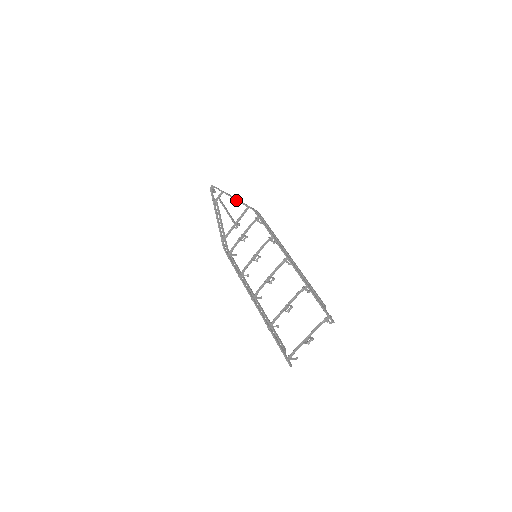
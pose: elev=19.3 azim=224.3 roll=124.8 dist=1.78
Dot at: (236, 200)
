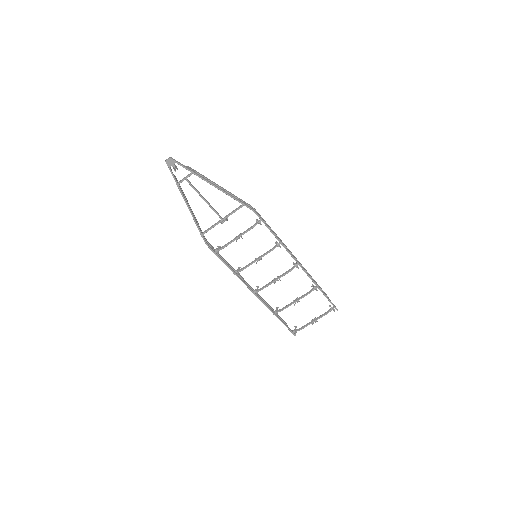
Dot at: occluded
